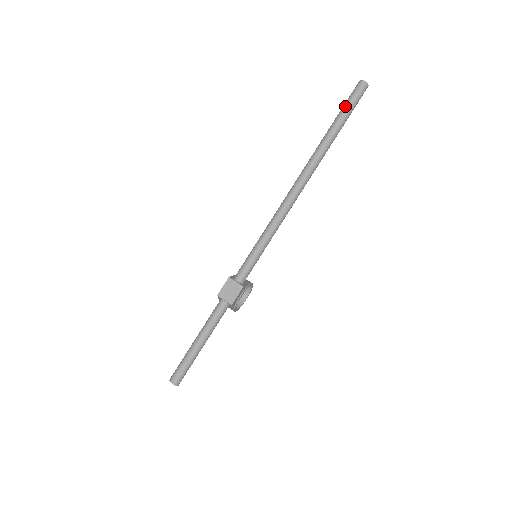
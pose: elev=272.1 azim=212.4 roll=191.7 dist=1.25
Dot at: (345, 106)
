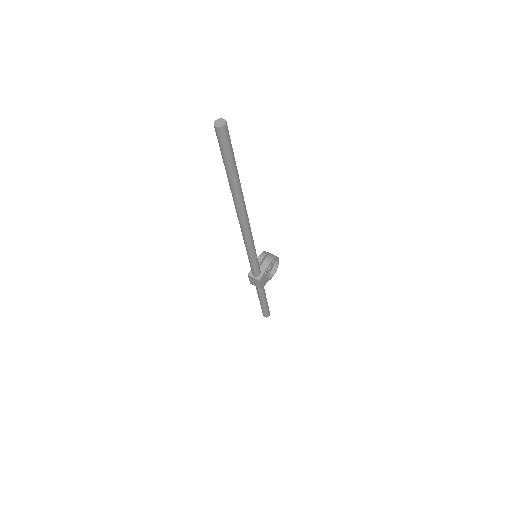
Dot at: occluded
